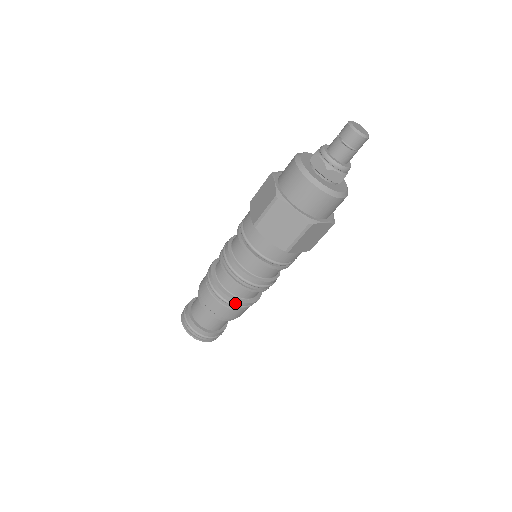
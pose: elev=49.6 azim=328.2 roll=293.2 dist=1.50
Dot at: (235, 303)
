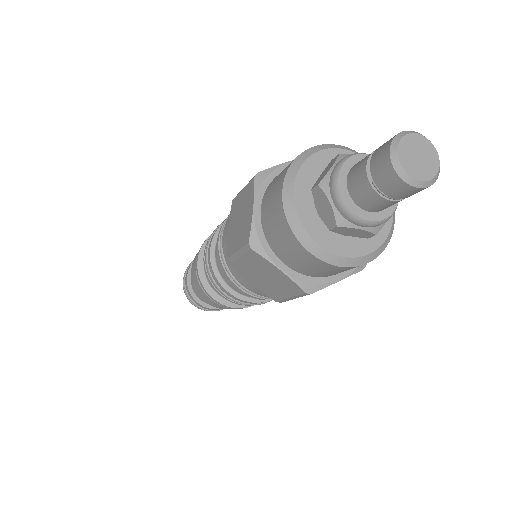
Dot at: (230, 306)
